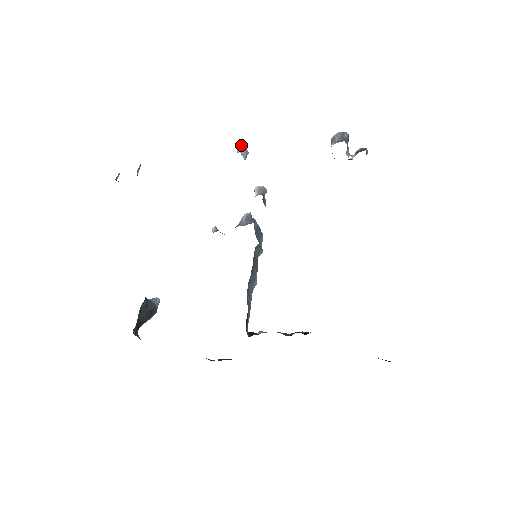
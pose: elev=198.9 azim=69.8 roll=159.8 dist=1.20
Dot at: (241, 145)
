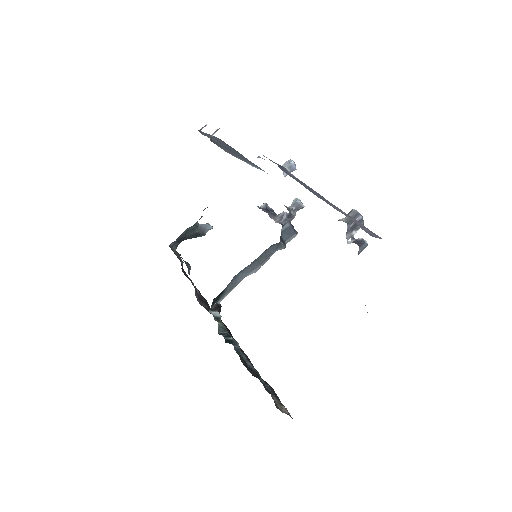
Dot at: (290, 161)
